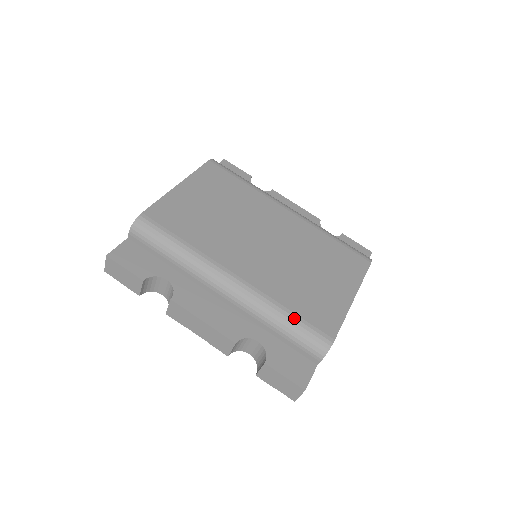
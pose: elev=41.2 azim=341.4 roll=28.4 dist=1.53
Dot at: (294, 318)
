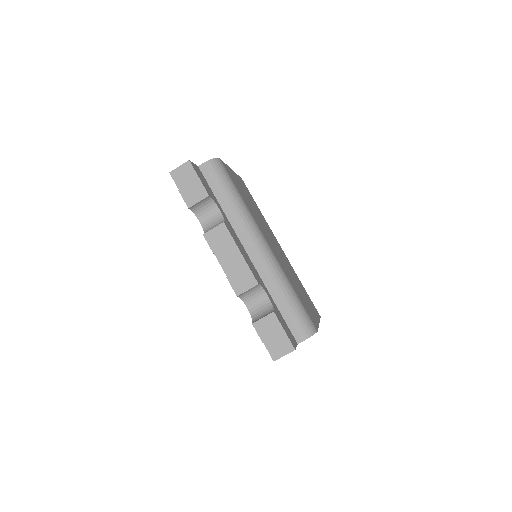
Dot at: (298, 297)
